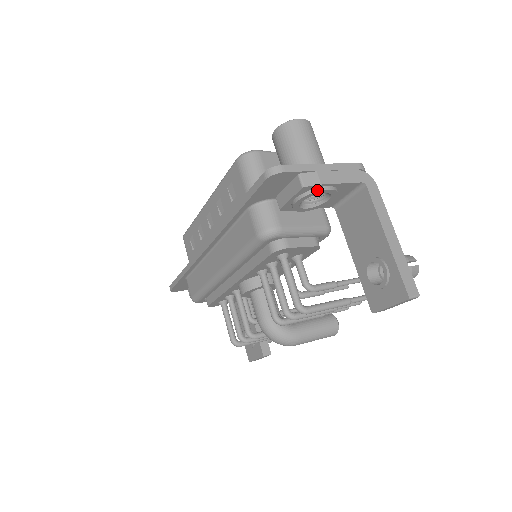
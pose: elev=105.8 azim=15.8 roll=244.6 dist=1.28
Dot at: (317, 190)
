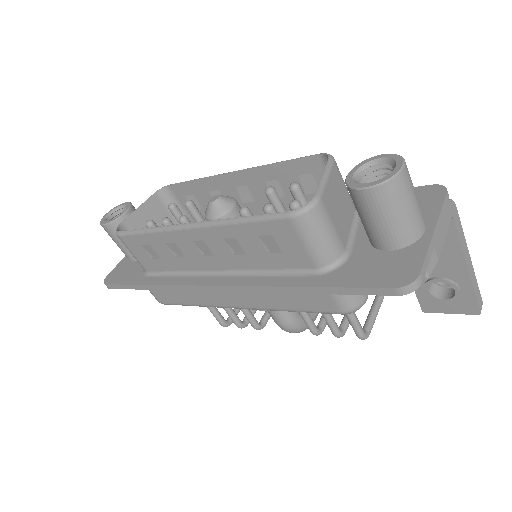
Dot at: occluded
